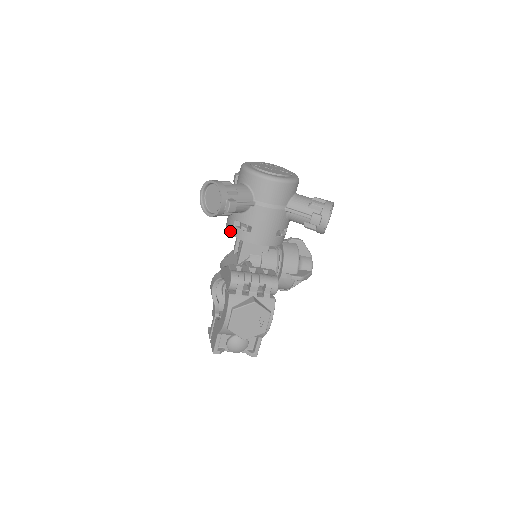
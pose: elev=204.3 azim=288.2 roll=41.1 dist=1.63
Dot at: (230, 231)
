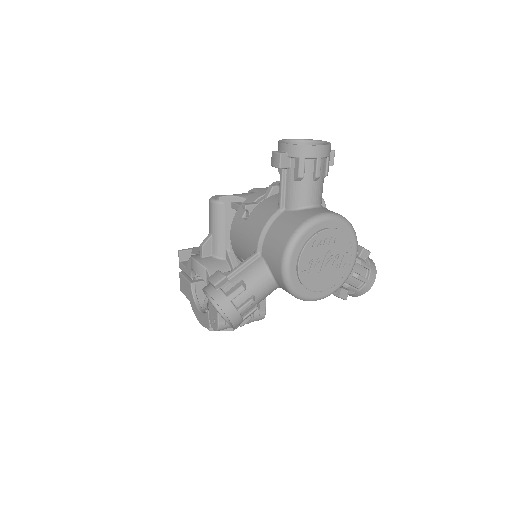
Dot at: (234, 251)
